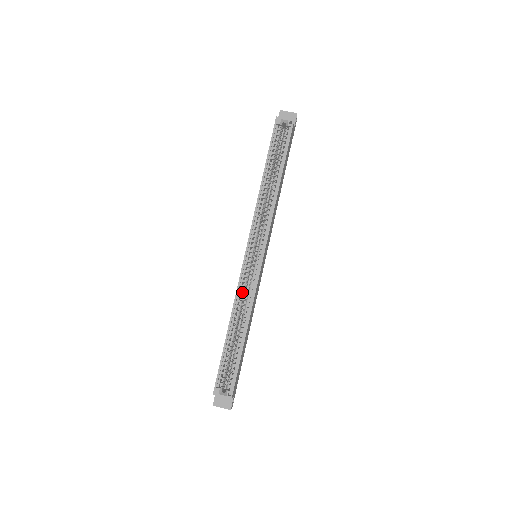
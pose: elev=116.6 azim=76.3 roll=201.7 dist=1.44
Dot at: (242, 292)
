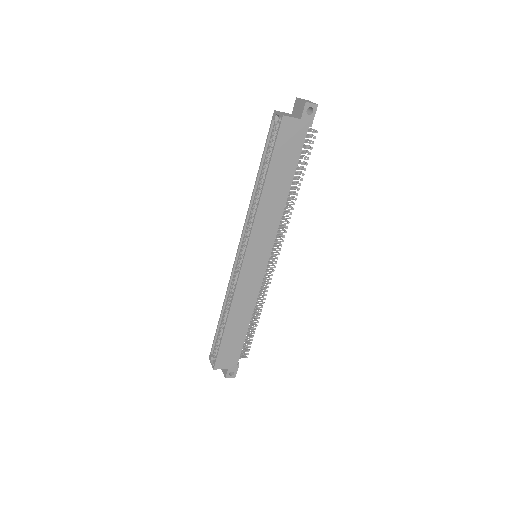
Dot at: (232, 286)
